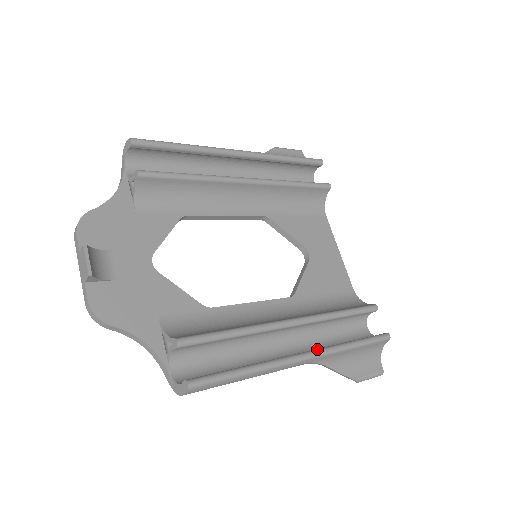
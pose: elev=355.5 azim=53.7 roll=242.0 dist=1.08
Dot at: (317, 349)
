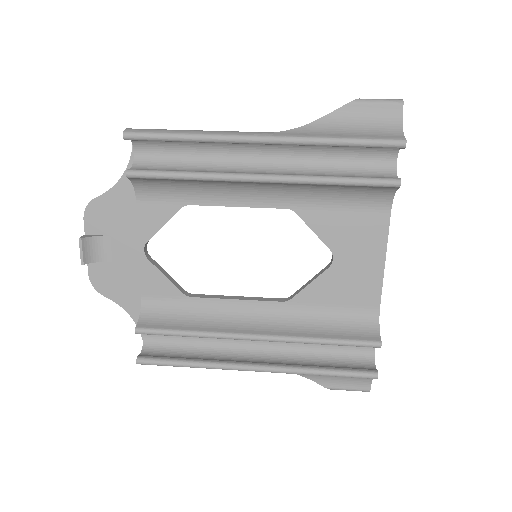
Dot at: (272, 366)
